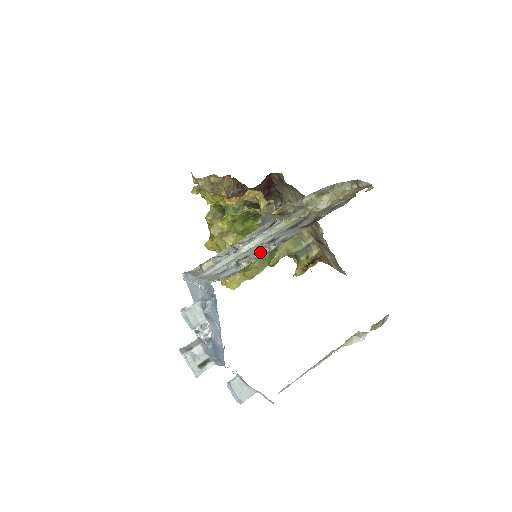
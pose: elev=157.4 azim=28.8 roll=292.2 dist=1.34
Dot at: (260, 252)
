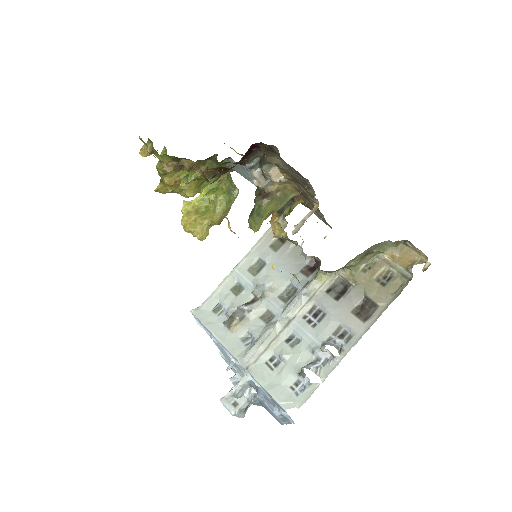
Dot at: (319, 353)
